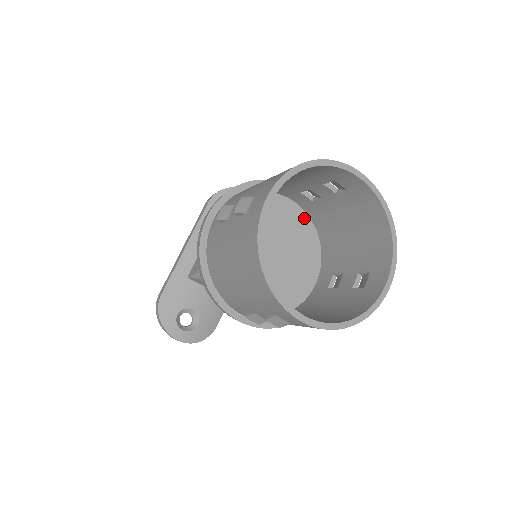
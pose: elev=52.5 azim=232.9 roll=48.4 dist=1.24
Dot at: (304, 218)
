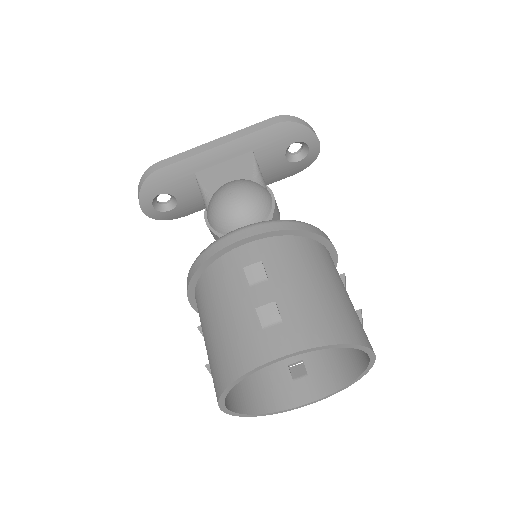
Dot at: occluded
